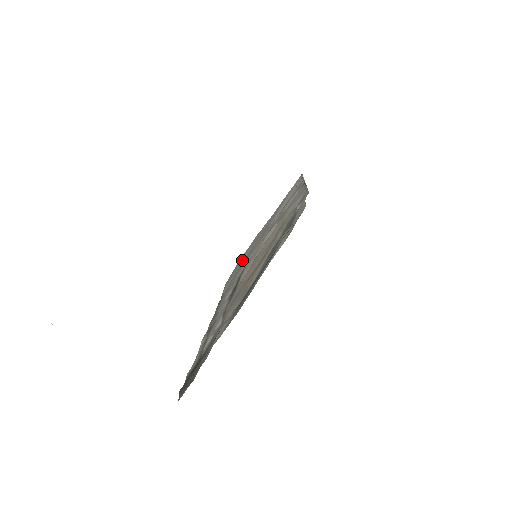
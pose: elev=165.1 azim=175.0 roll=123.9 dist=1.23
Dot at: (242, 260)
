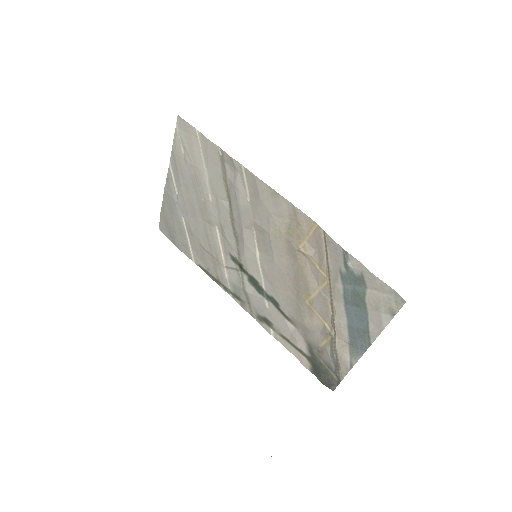
Dot at: (181, 225)
